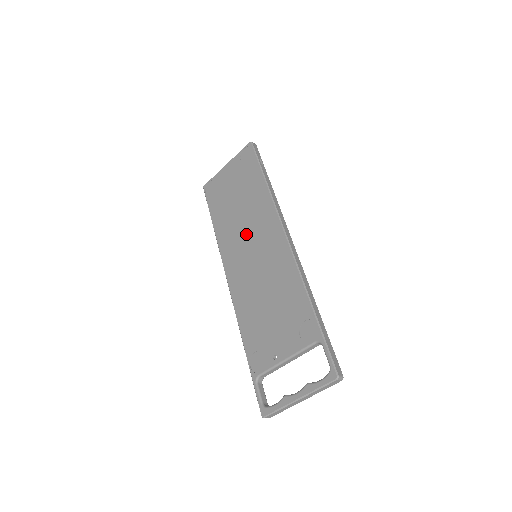
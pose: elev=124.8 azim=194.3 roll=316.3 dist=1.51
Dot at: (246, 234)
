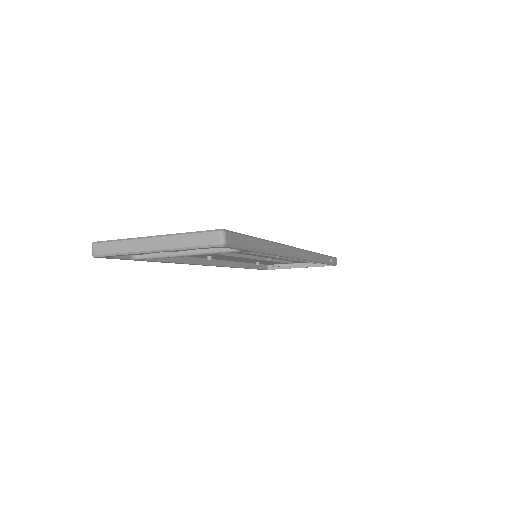
Dot at: occluded
